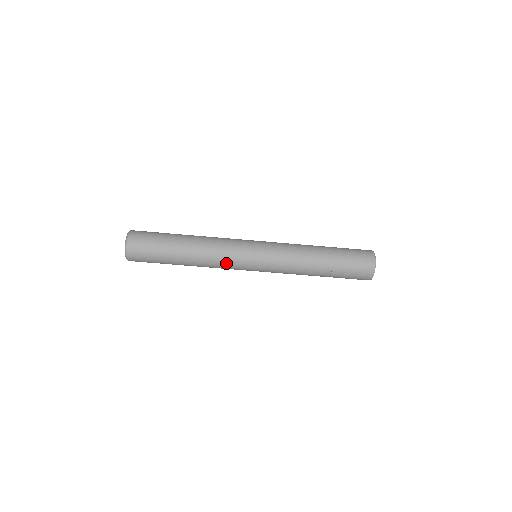
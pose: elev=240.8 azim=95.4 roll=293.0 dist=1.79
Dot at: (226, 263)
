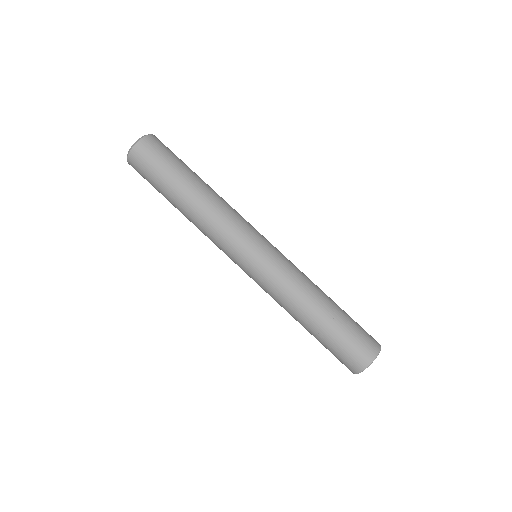
Dot at: (217, 242)
